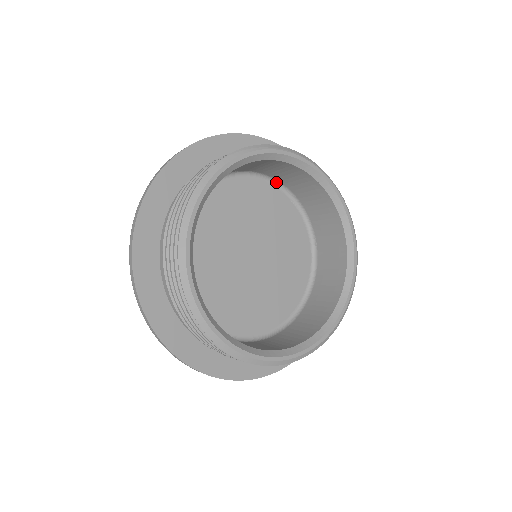
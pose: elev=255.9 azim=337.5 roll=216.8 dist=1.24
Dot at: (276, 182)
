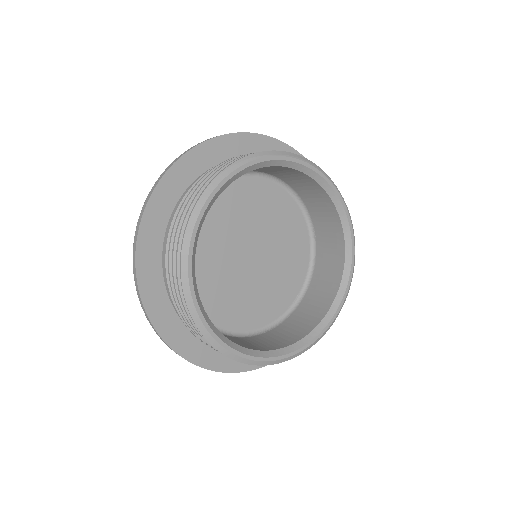
Dot at: (272, 177)
